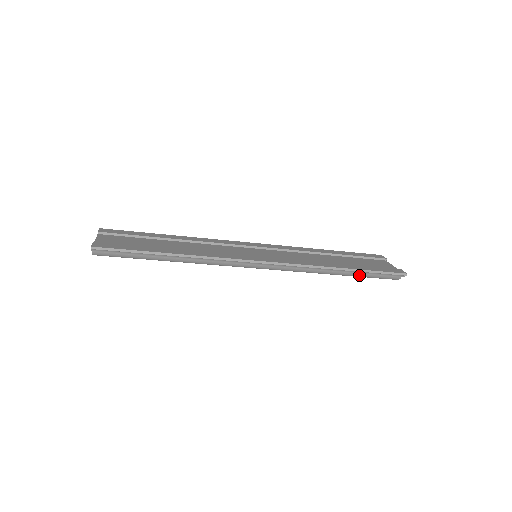
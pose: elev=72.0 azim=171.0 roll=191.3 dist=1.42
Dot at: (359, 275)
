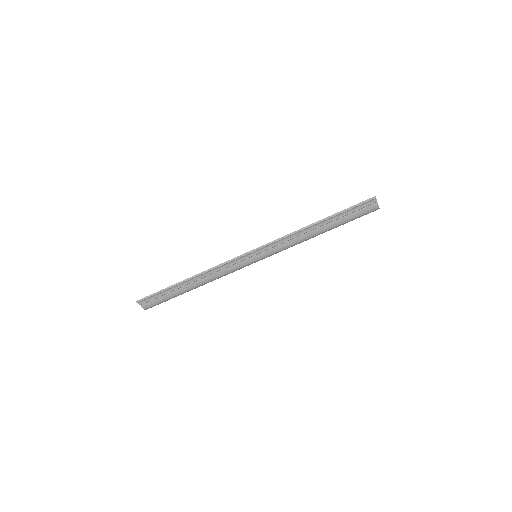
Dot at: (338, 222)
